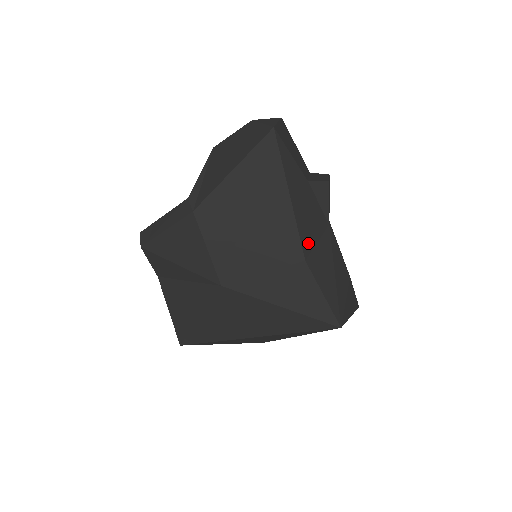
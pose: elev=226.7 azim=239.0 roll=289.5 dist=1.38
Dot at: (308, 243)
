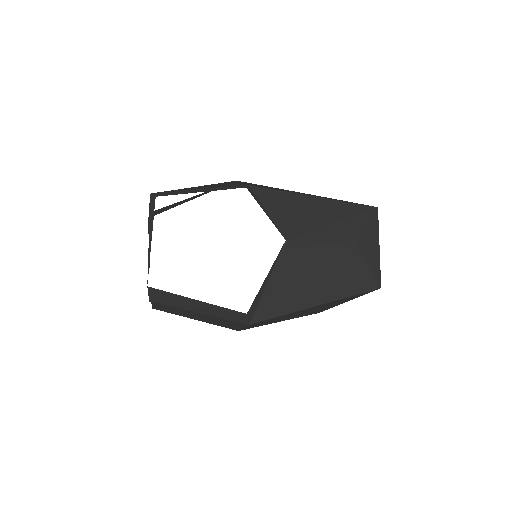
Dot at: occluded
